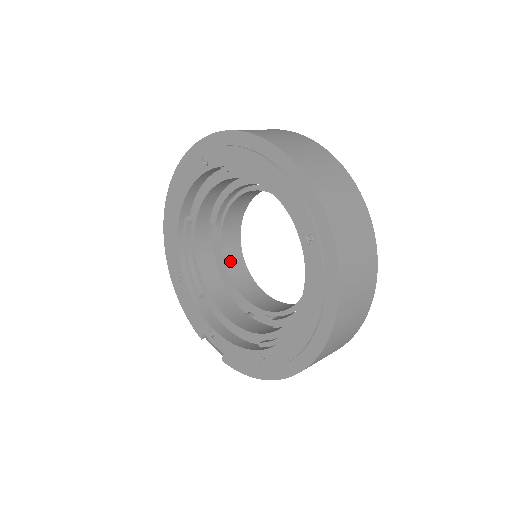
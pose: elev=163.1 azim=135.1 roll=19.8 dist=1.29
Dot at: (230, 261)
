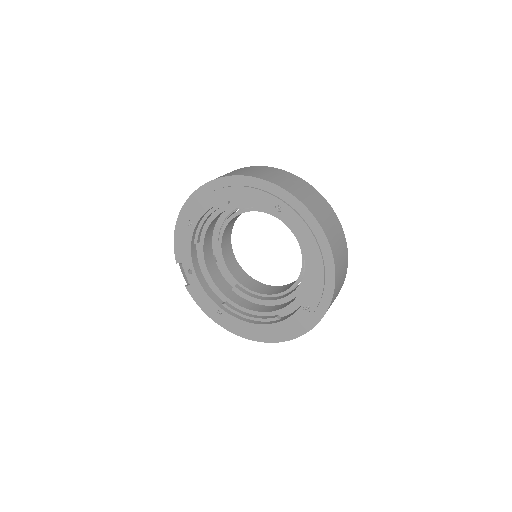
Dot at: (228, 227)
